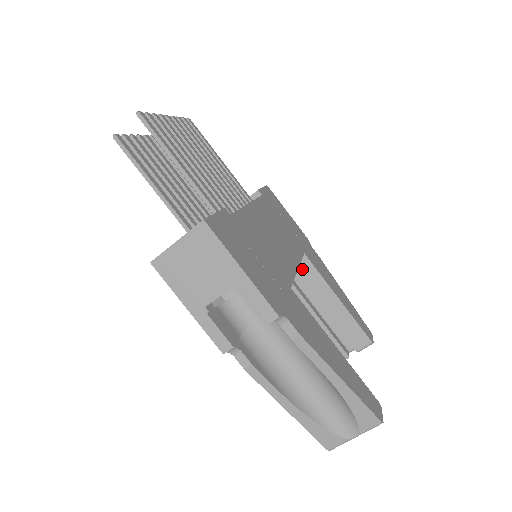
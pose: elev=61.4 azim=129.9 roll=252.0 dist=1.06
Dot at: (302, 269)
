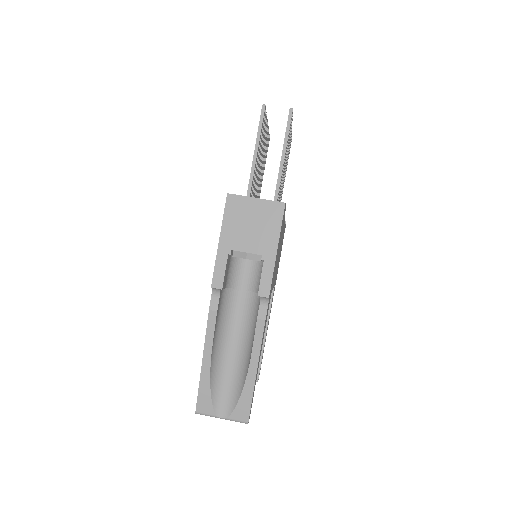
Dot at: occluded
